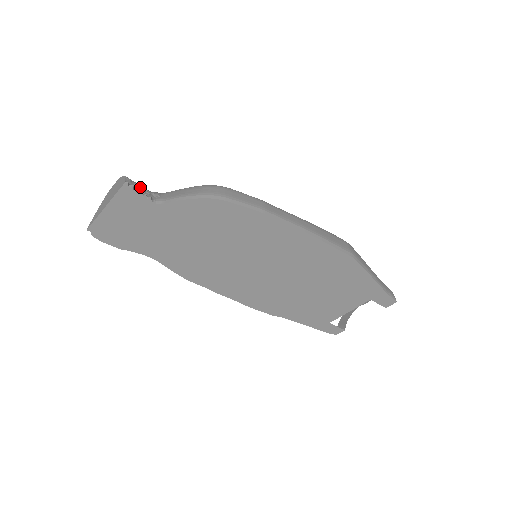
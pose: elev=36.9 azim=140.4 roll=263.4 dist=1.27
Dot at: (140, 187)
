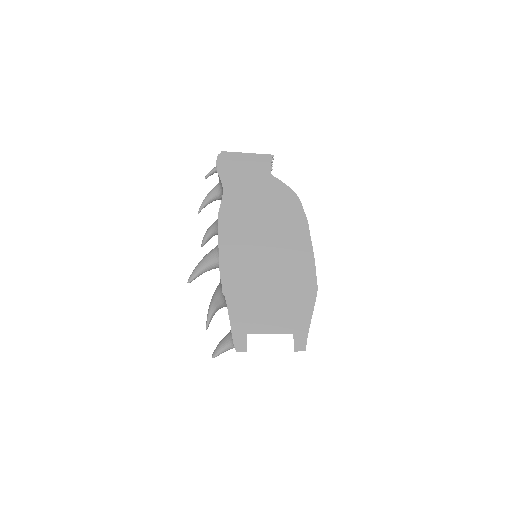
Dot at: occluded
